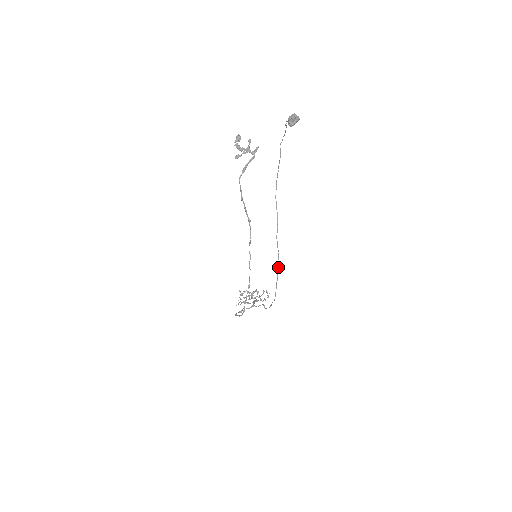
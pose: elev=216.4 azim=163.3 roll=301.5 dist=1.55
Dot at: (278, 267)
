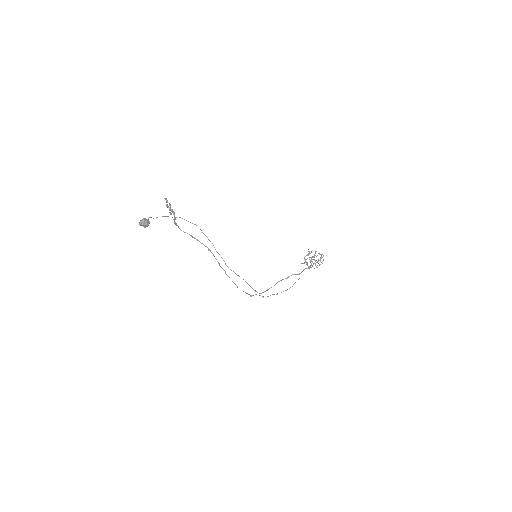
Dot at: occluded
